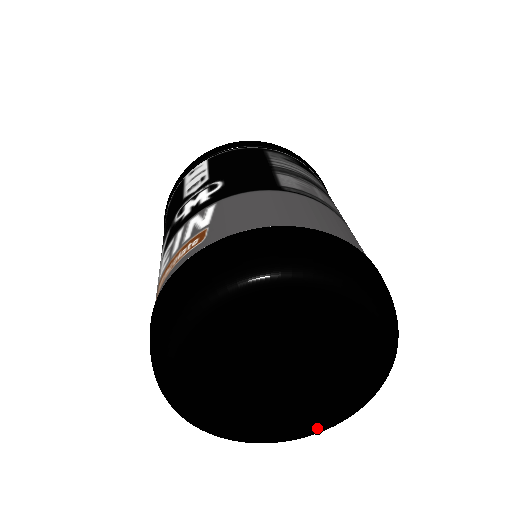
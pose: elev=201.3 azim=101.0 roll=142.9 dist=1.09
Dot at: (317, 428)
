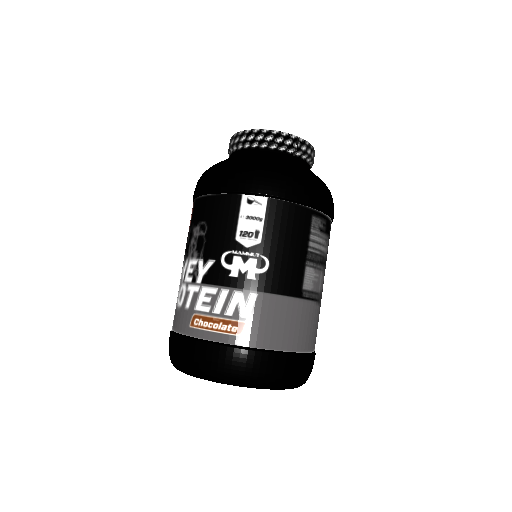
Dot at: occluded
